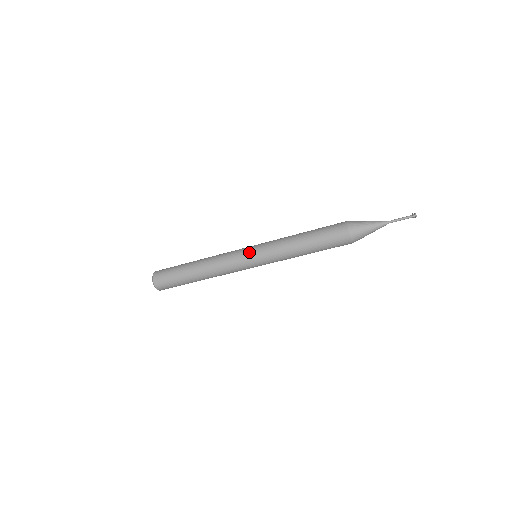
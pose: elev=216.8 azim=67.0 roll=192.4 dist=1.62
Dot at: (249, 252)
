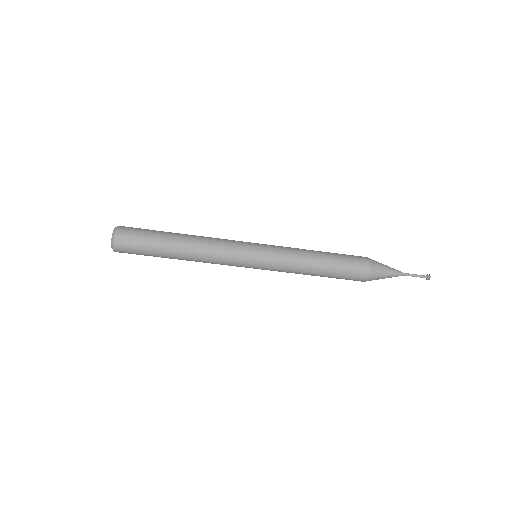
Dot at: (255, 249)
